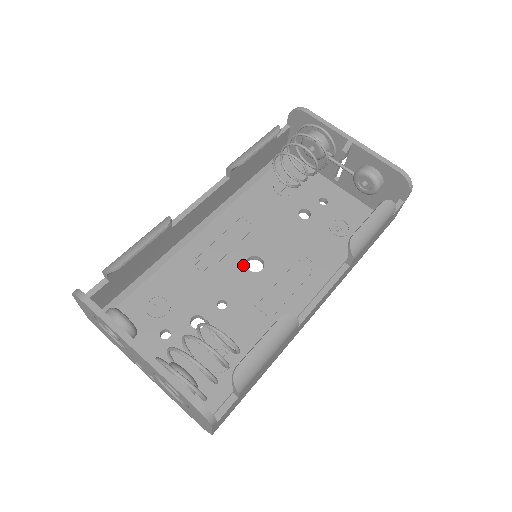
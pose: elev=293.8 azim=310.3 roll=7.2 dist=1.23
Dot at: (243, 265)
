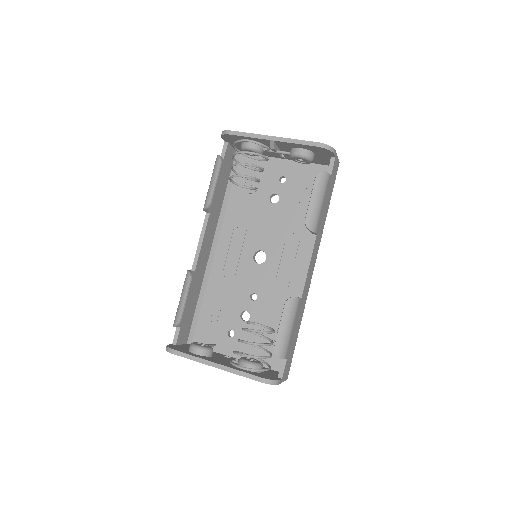
Dot at: (253, 262)
